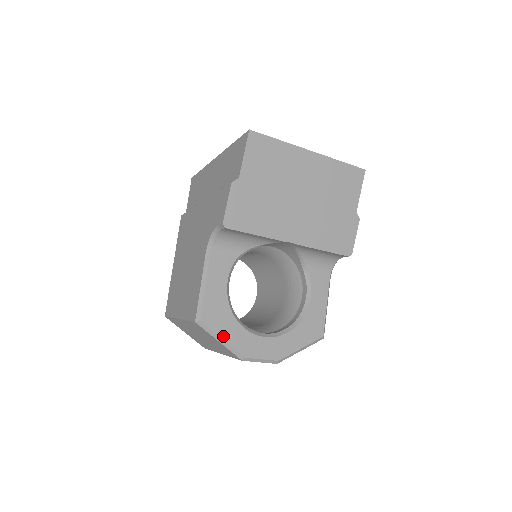
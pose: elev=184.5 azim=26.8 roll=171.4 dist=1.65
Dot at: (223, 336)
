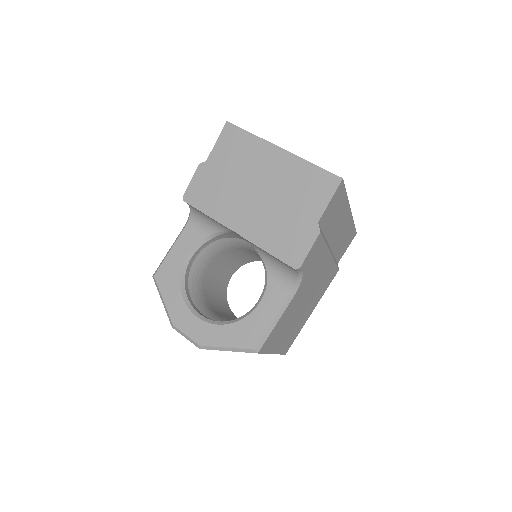
Dot at: (165, 297)
